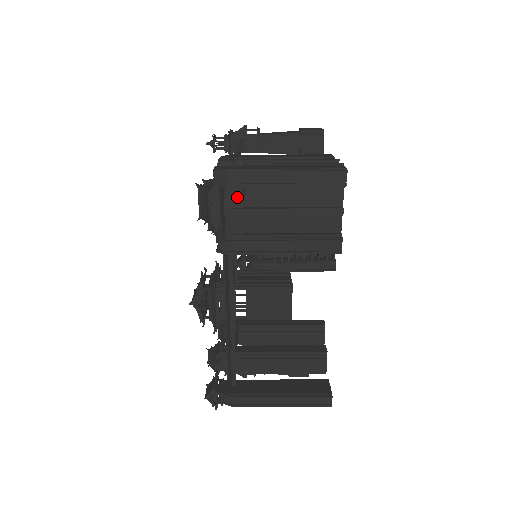
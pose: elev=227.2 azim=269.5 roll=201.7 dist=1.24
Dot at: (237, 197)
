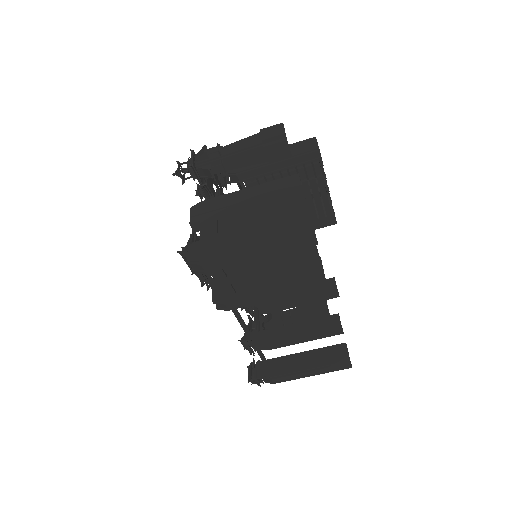
Dot at: (218, 272)
